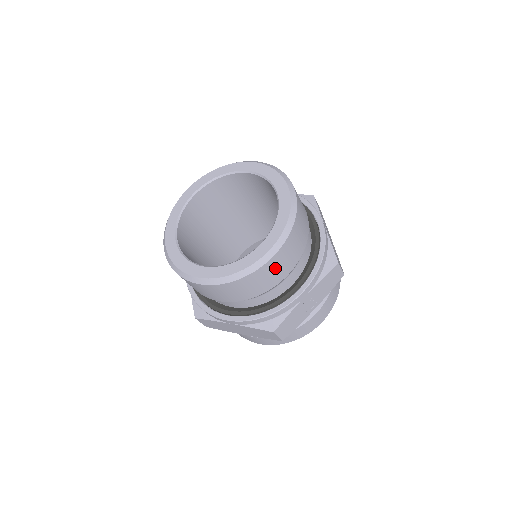
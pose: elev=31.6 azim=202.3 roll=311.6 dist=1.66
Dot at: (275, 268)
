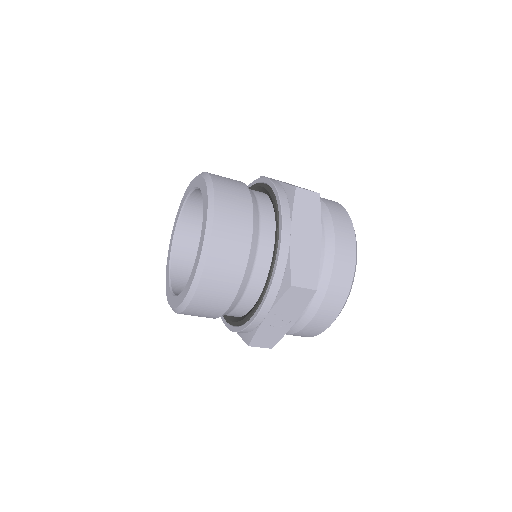
Dot at: (207, 303)
